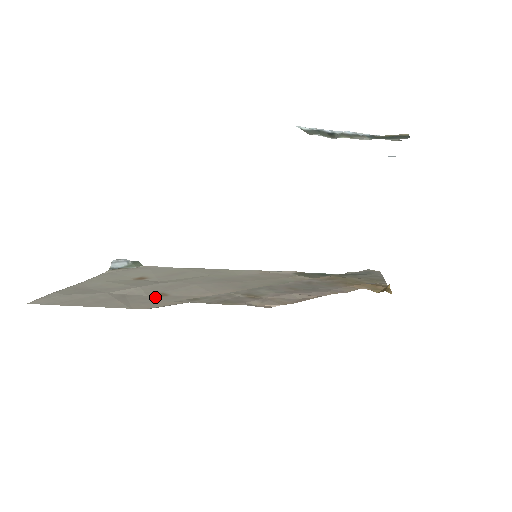
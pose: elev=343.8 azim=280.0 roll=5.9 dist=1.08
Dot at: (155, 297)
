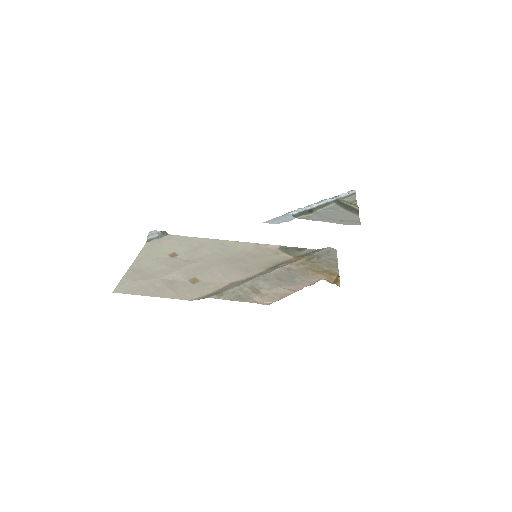
Dot at: (192, 284)
